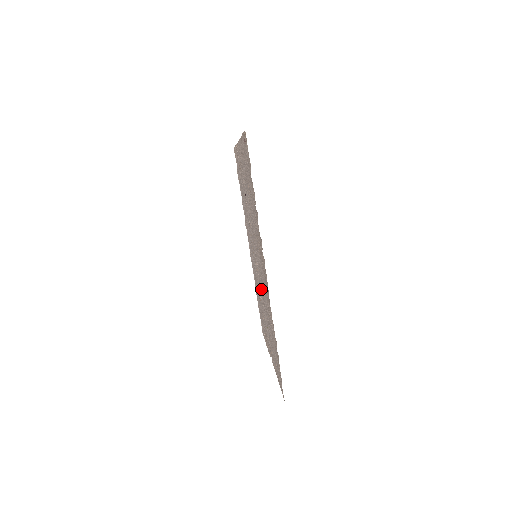
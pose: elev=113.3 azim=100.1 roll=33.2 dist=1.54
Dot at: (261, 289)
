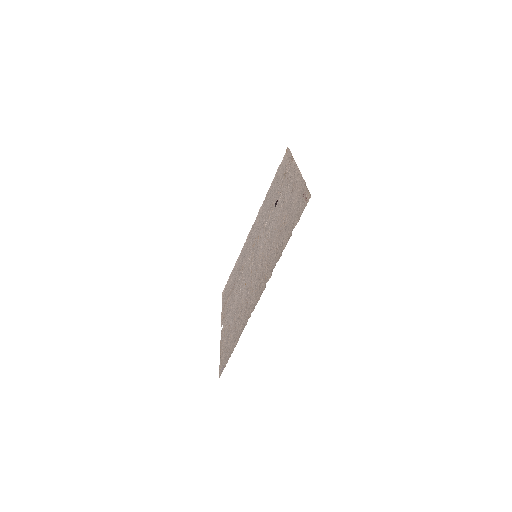
Dot at: (245, 281)
